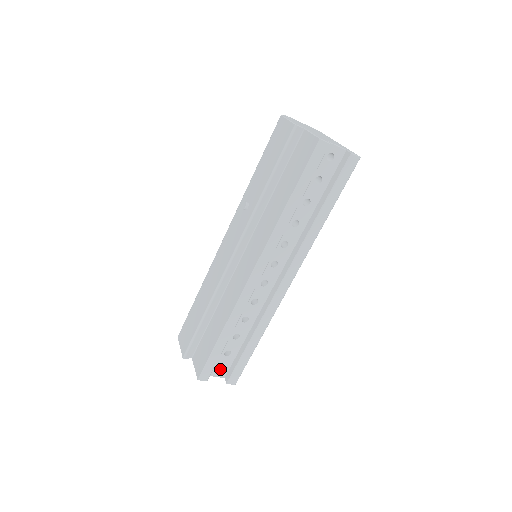
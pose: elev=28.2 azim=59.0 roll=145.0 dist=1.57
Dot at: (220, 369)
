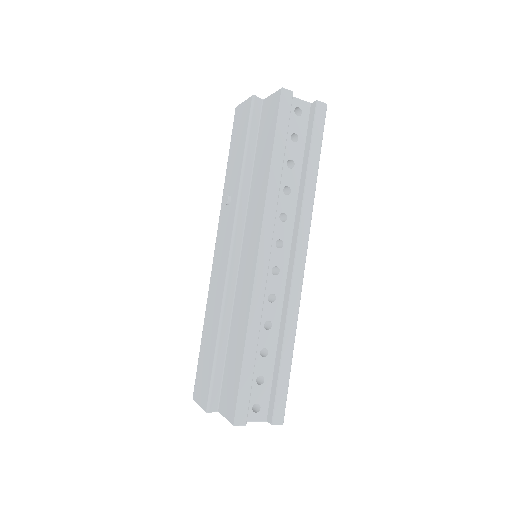
Dot at: (257, 409)
